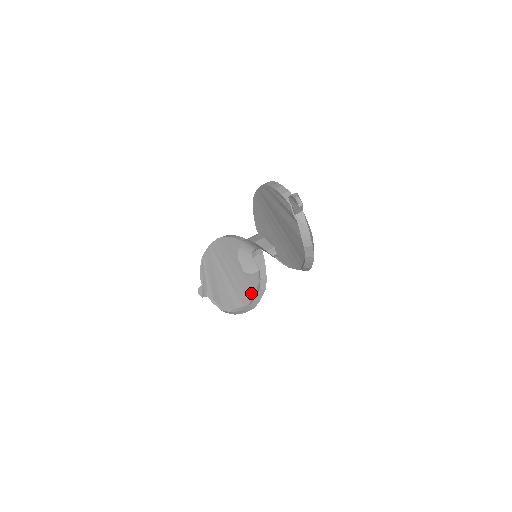
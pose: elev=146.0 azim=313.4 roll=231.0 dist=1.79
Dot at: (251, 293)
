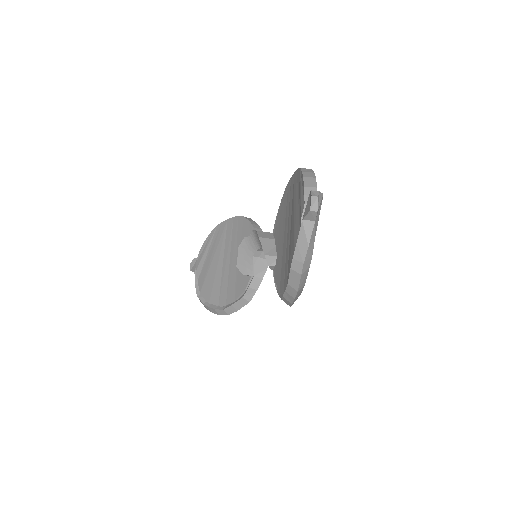
Dot at: (232, 296)
